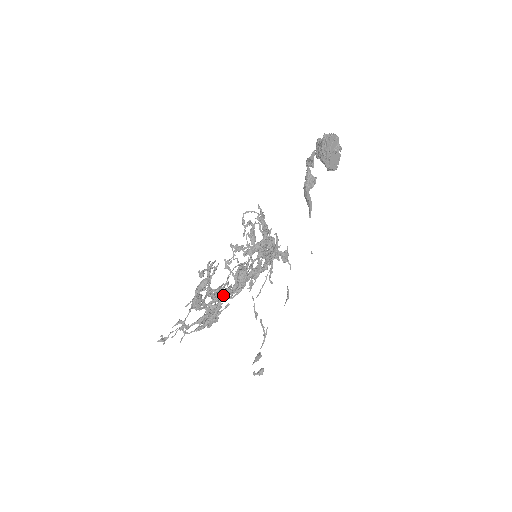
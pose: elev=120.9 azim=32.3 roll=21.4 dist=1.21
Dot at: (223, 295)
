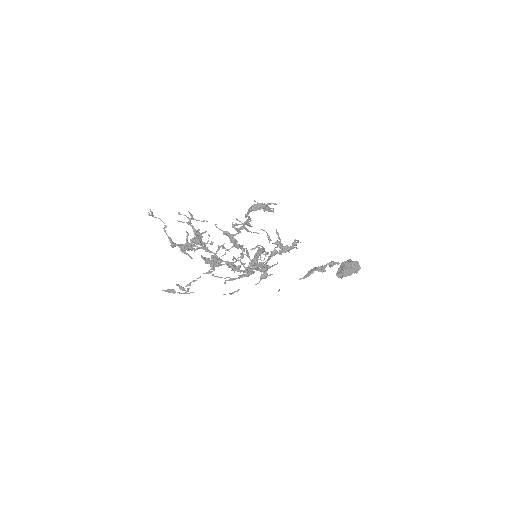
Dot at: (233, 237)
